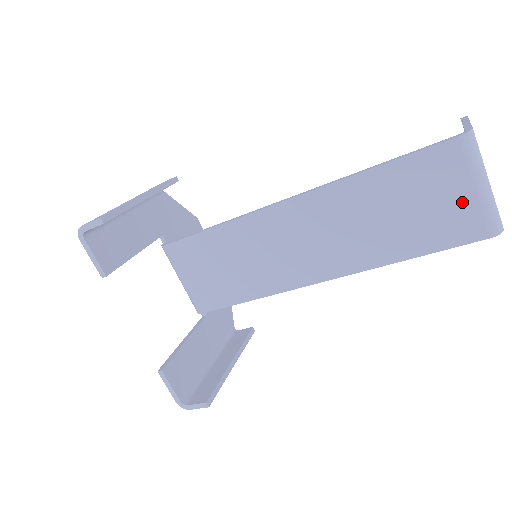
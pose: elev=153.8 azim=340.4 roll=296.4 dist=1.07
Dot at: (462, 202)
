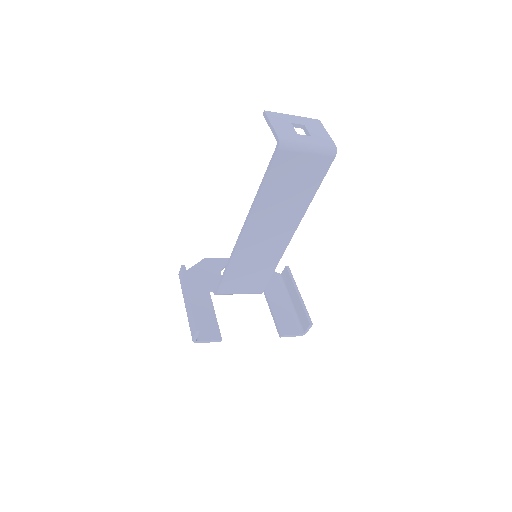
Dot at: (309, 161)
